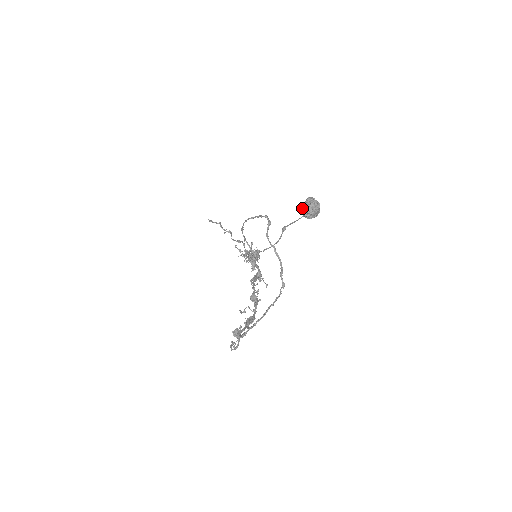
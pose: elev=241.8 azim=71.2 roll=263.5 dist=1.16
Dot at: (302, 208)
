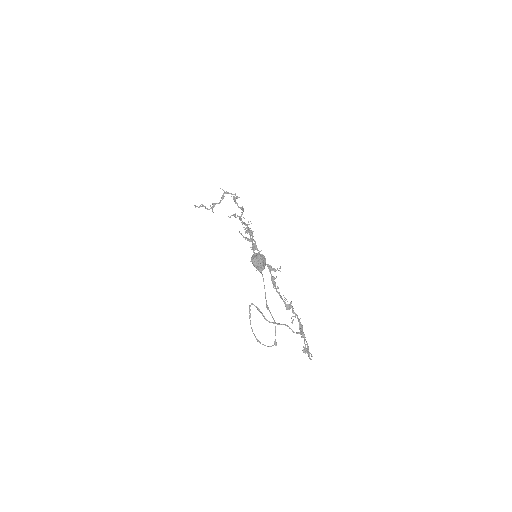
Dot at: (256, 268)
